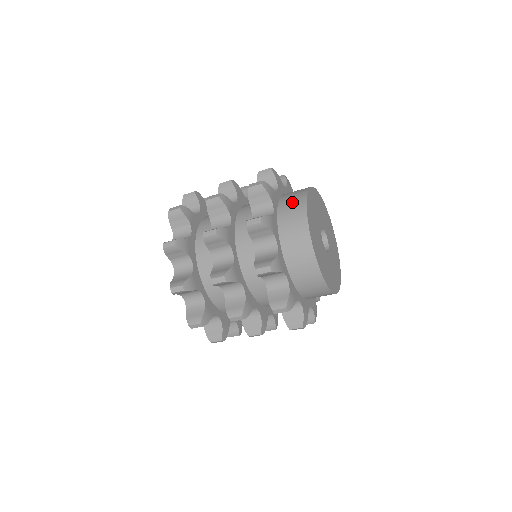
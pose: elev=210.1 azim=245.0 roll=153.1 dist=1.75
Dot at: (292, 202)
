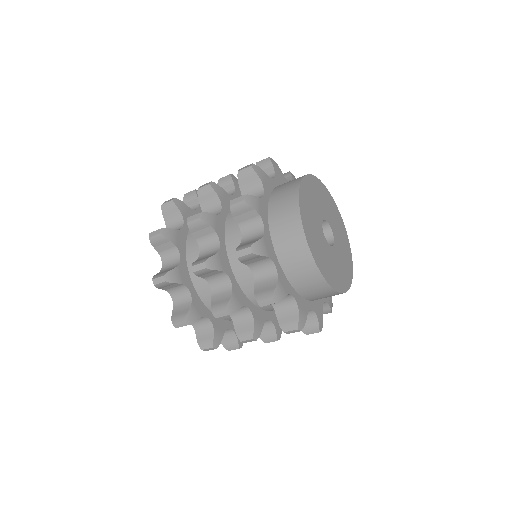
Dot at: (289, 243)
